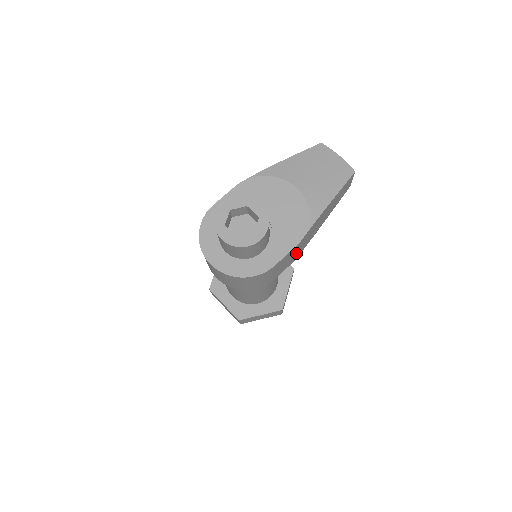
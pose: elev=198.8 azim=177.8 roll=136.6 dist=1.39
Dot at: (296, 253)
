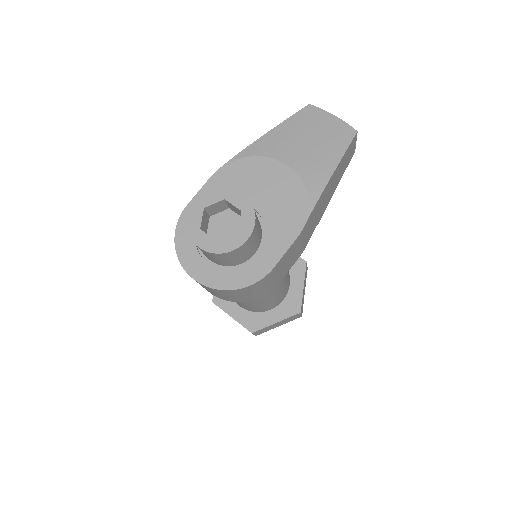
Dot at: (300, 246)
